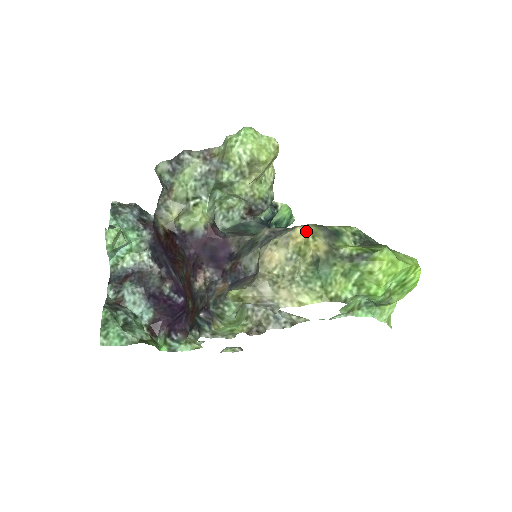
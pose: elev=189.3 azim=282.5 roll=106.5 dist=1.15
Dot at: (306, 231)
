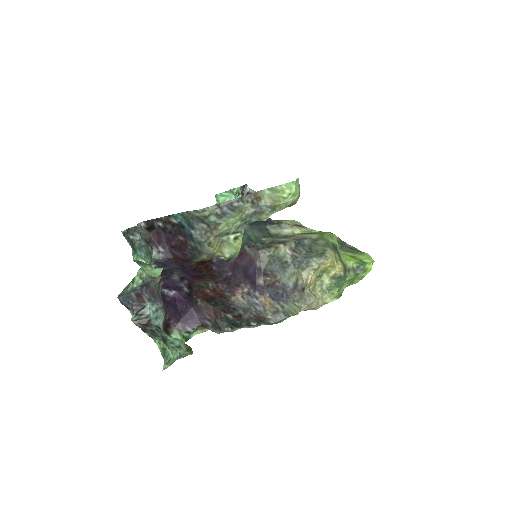
Dot at: (334, 259)
